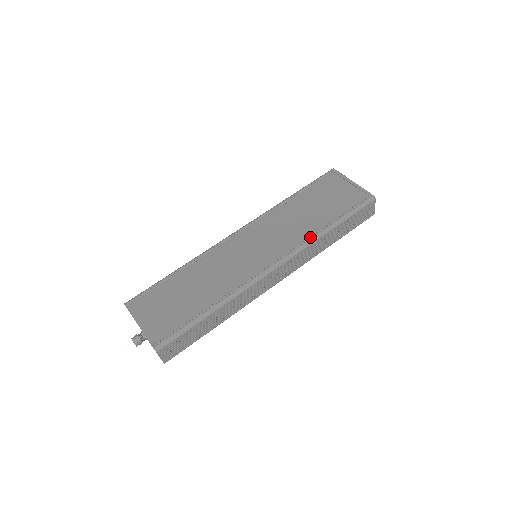
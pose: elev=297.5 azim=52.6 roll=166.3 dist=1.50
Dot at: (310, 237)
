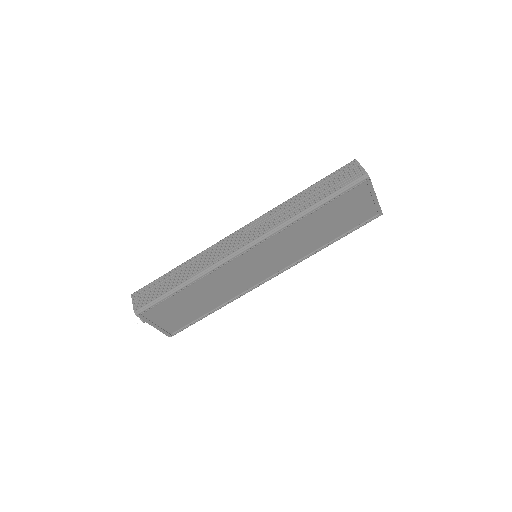
Dot at: (311, 255)
